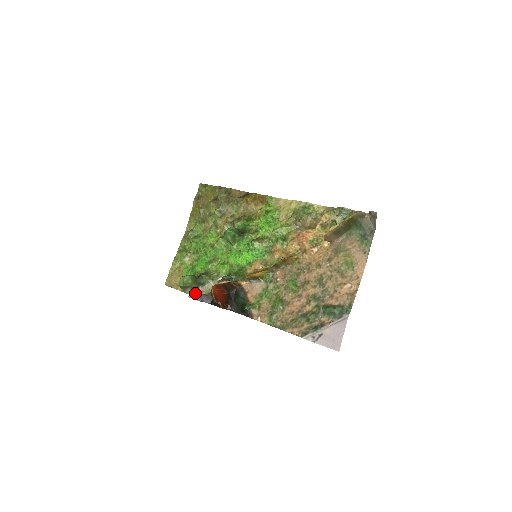
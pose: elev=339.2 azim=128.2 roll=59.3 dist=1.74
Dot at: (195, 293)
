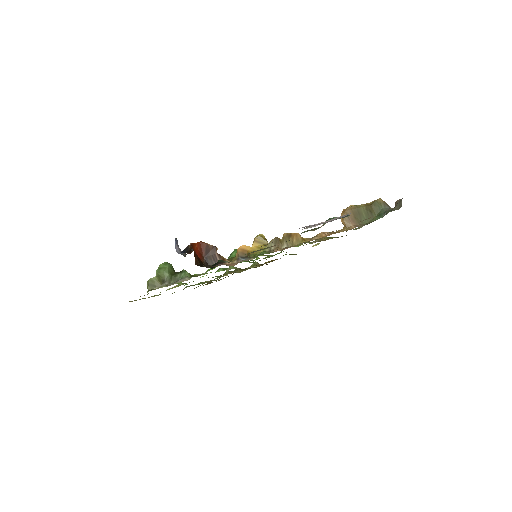
Dot at: occluded
